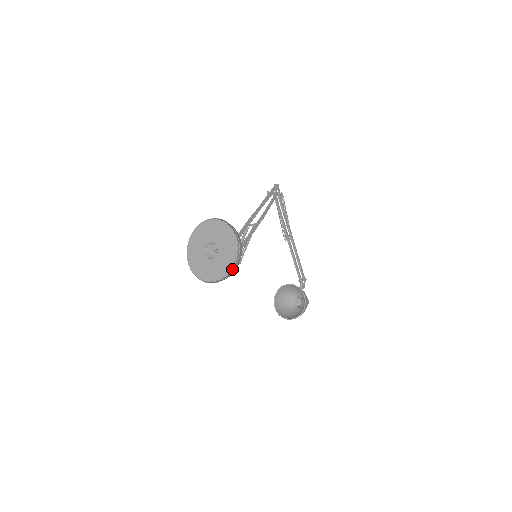
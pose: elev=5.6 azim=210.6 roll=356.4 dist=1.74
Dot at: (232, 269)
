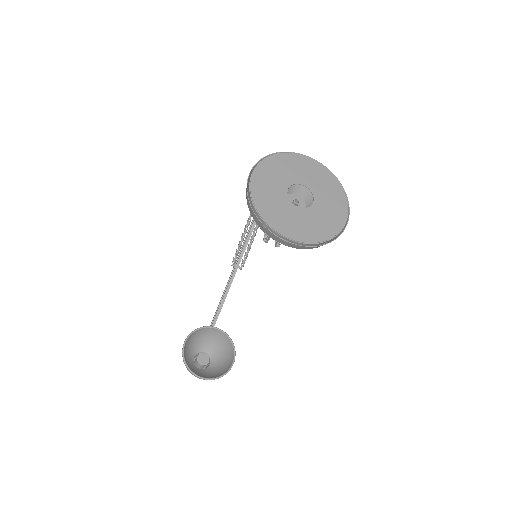
Dot at: (334, 237)
